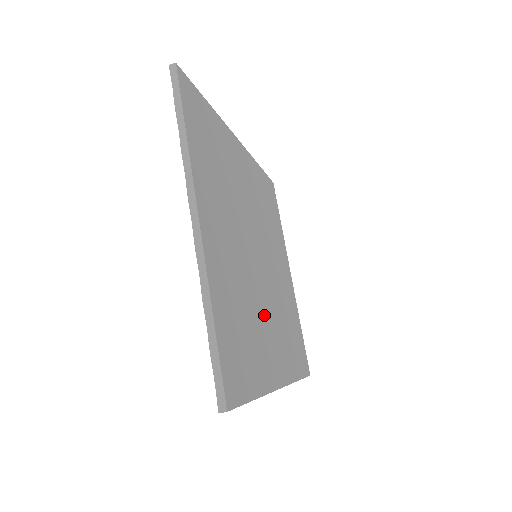
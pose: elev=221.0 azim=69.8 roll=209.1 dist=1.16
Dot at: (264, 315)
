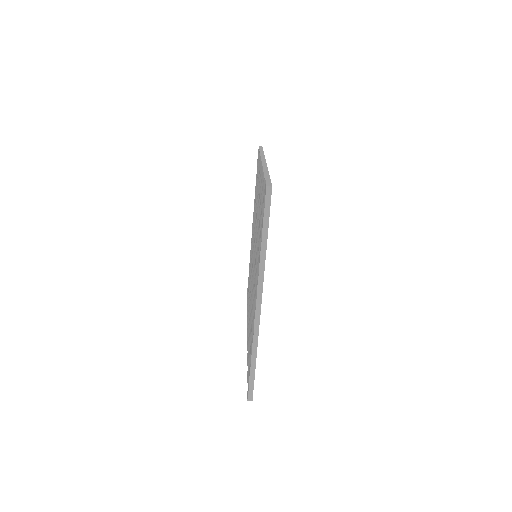
Dot at: occluded
